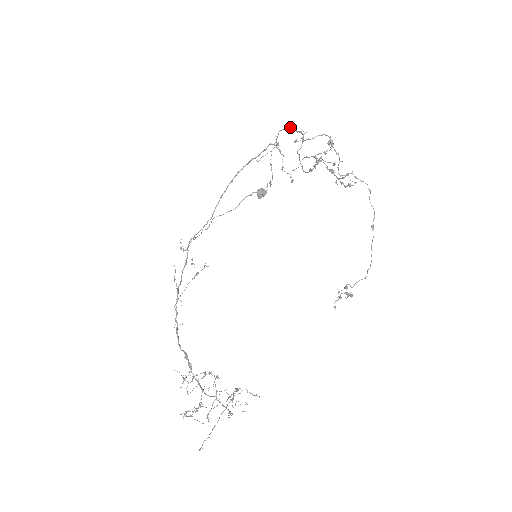
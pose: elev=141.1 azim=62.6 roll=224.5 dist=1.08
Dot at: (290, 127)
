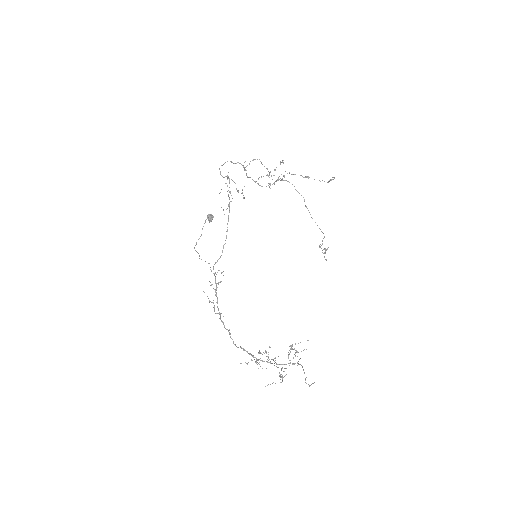
Dot at: occluded
